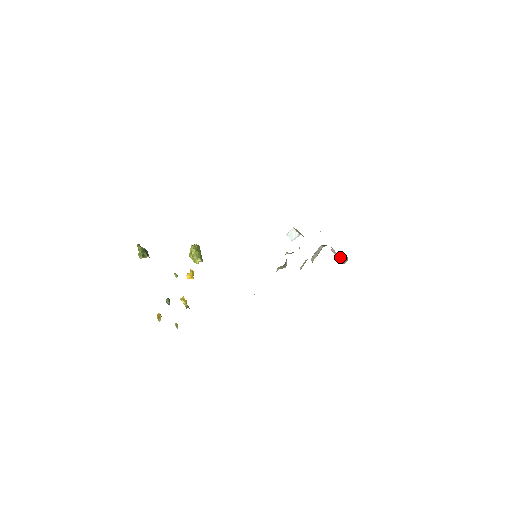
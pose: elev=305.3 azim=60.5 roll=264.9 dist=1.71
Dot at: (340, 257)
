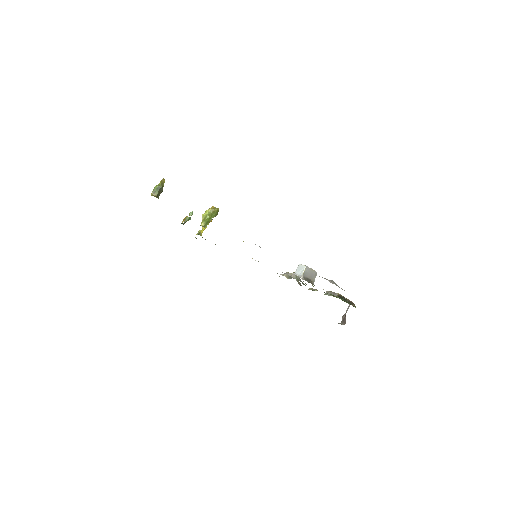
Dot at: (345, 316)
